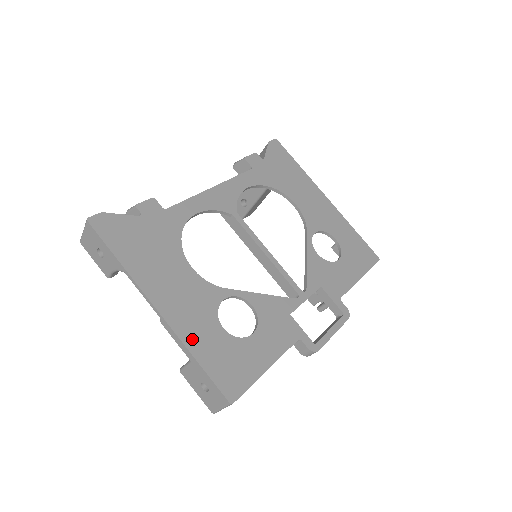
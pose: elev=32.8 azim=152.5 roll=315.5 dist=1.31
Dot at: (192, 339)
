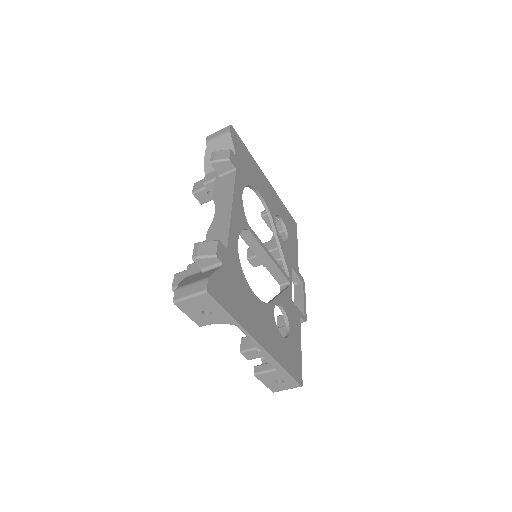
Dot at: (278, 355)
